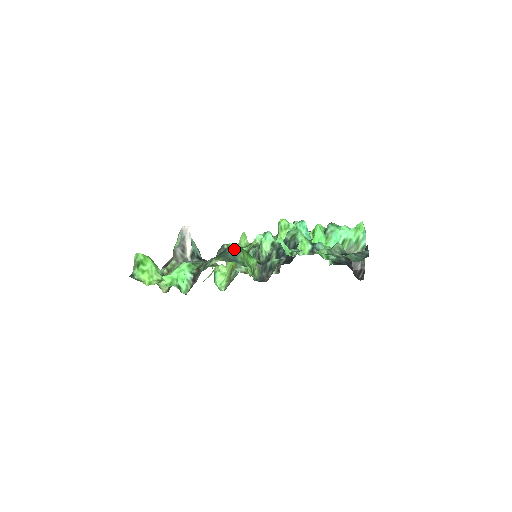
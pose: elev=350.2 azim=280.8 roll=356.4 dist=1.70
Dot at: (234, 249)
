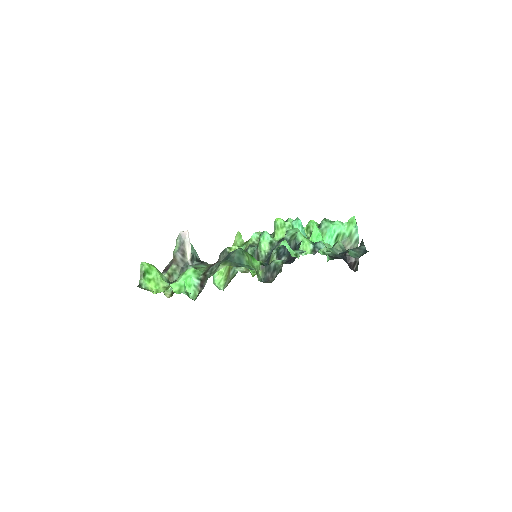
Dot at: (239, 253)
